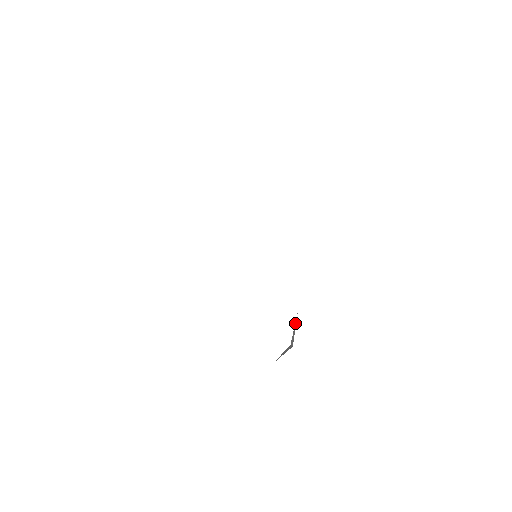
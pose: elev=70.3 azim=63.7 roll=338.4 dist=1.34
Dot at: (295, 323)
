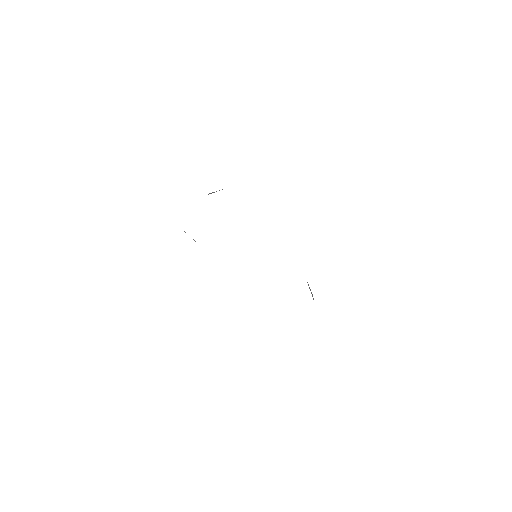
Dot at: occluded
